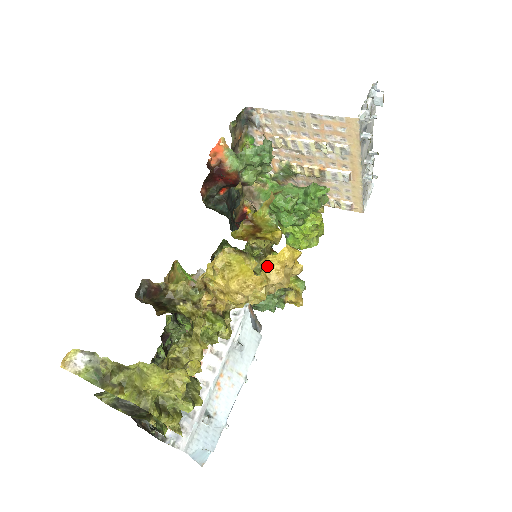
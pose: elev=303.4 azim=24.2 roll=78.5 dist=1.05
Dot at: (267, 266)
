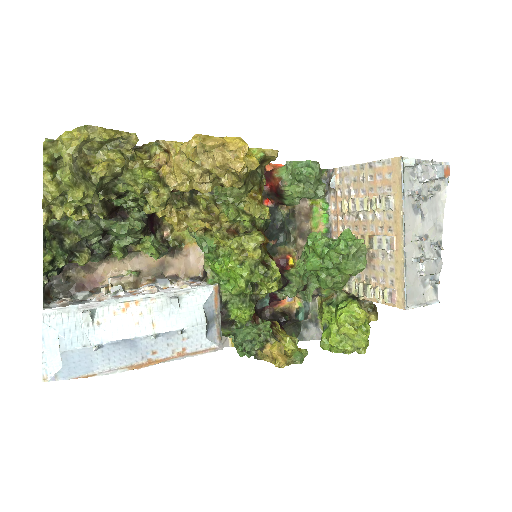
Dot at: (212, 136)
